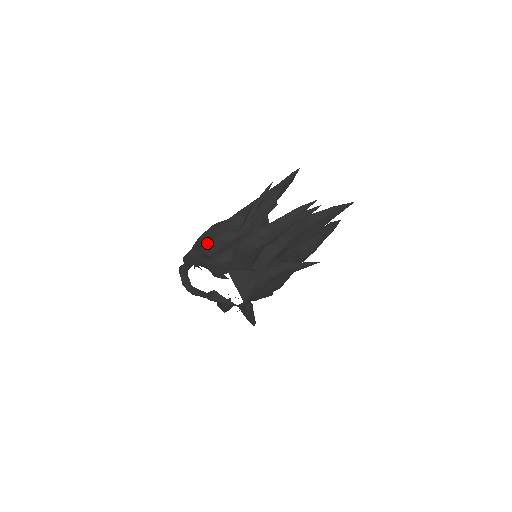
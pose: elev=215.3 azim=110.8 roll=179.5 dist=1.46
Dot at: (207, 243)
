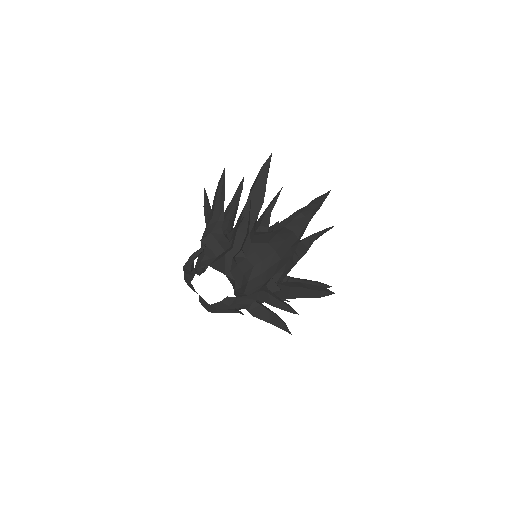
Dot at: occluded
